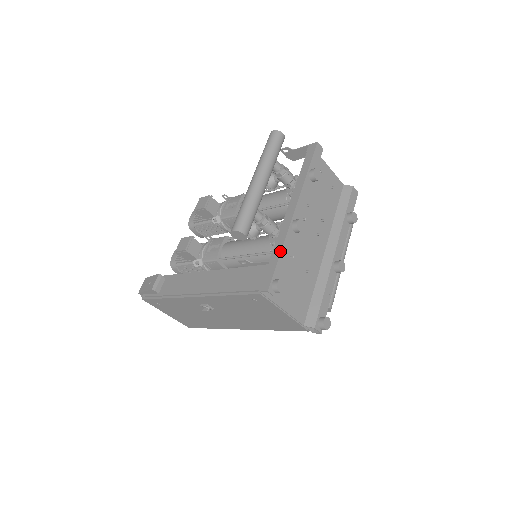
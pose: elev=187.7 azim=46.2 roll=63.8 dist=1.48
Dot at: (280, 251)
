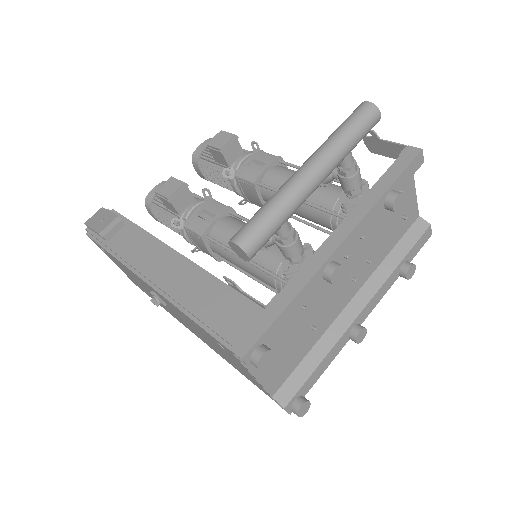
Dot at: (289, 302)
